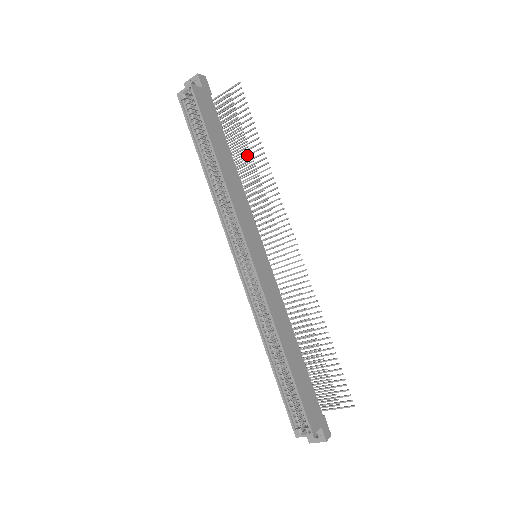
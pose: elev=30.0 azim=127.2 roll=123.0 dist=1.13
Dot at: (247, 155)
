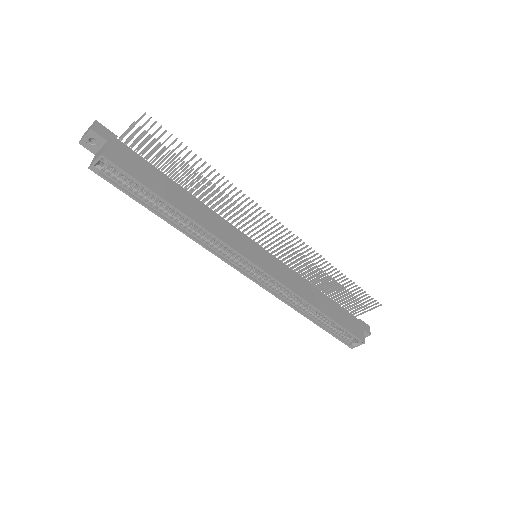
Dot at: (196, 178)
